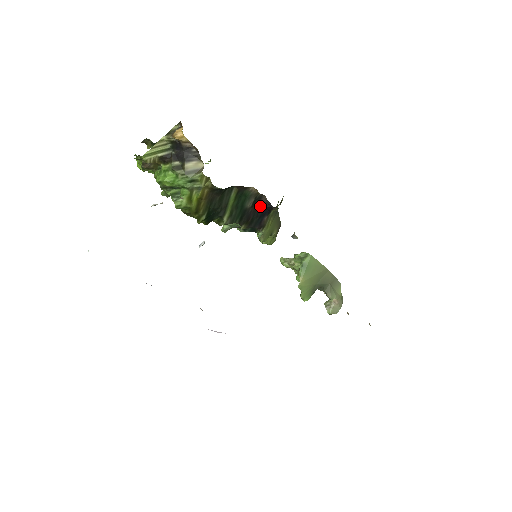
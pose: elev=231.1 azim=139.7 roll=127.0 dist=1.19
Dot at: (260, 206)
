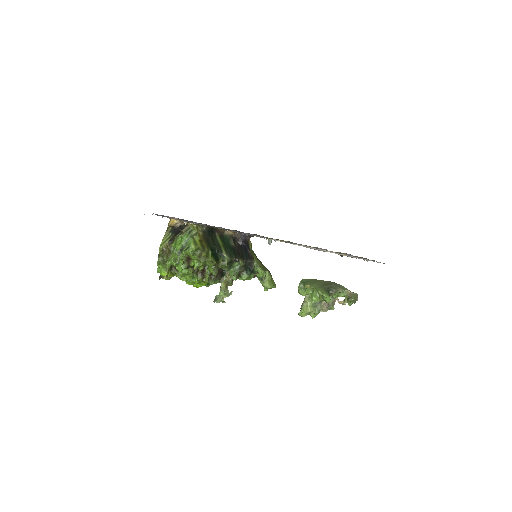
Dot at: (239, 244)
